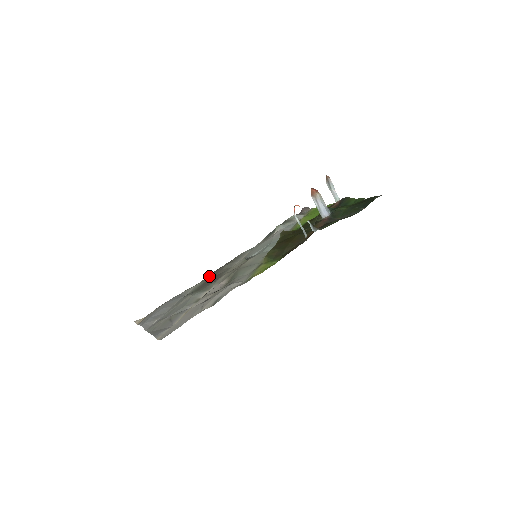
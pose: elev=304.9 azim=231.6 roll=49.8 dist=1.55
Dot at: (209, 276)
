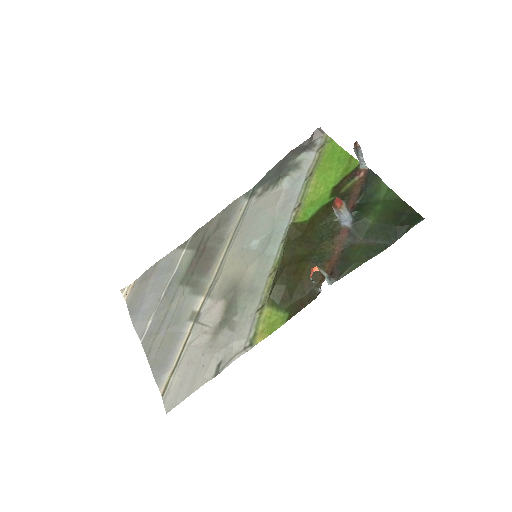
Dot at: (198, 240)
